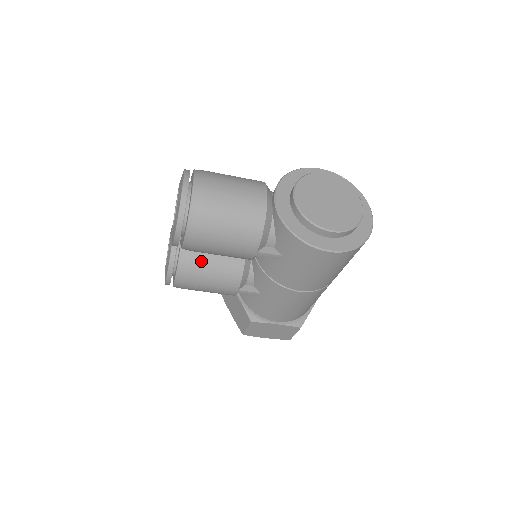
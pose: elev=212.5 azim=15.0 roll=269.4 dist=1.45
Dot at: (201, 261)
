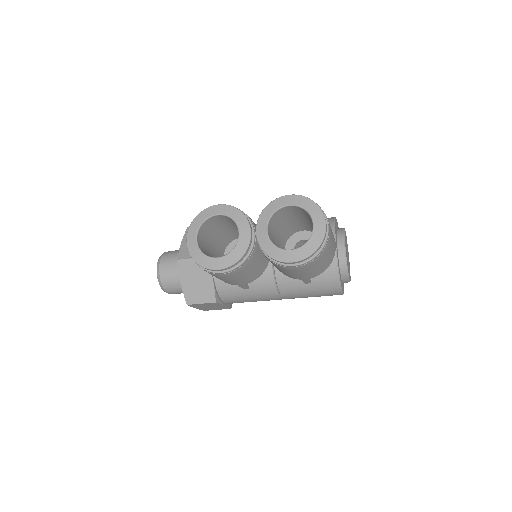
Dot at: (253, 263)
